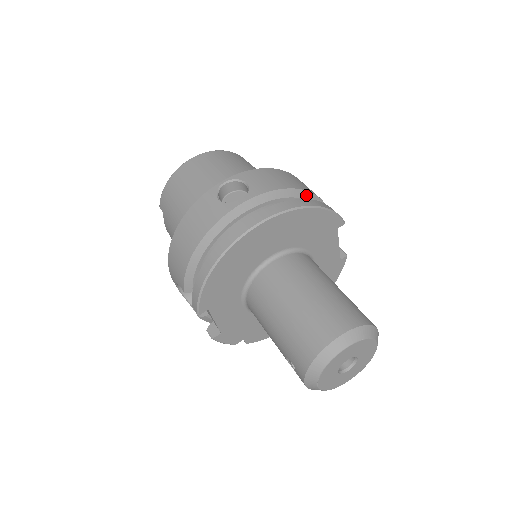
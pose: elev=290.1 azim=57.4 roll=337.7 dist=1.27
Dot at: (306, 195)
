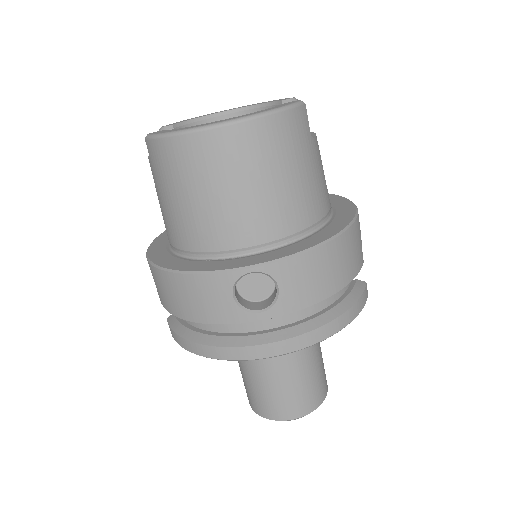
Dot at: (344, 286)
